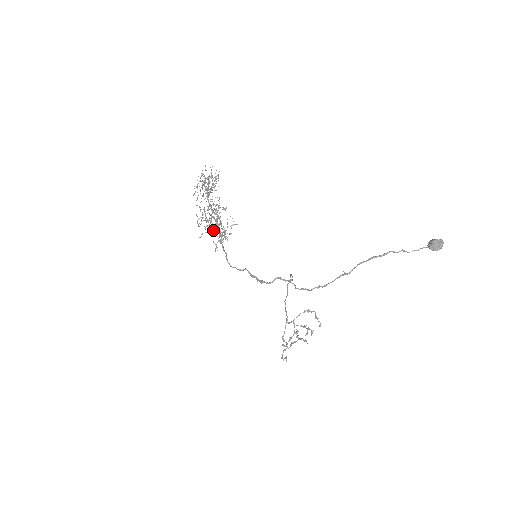
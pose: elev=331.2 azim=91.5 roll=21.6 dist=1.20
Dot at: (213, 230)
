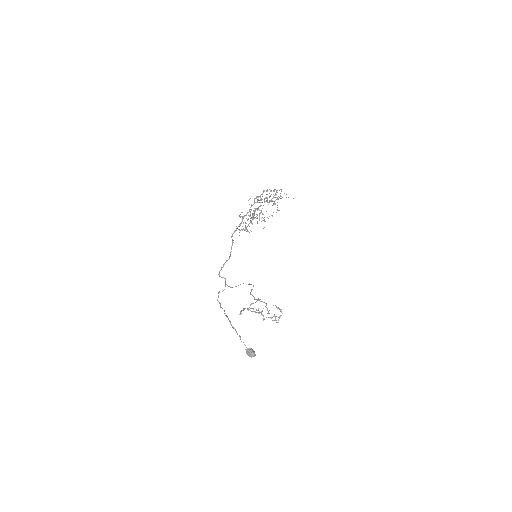
Dot at: occluded
